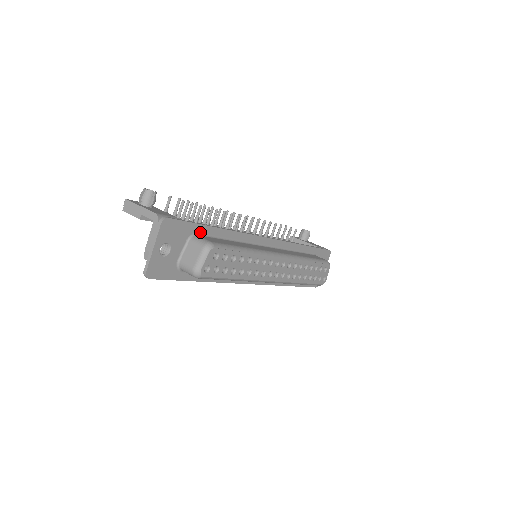
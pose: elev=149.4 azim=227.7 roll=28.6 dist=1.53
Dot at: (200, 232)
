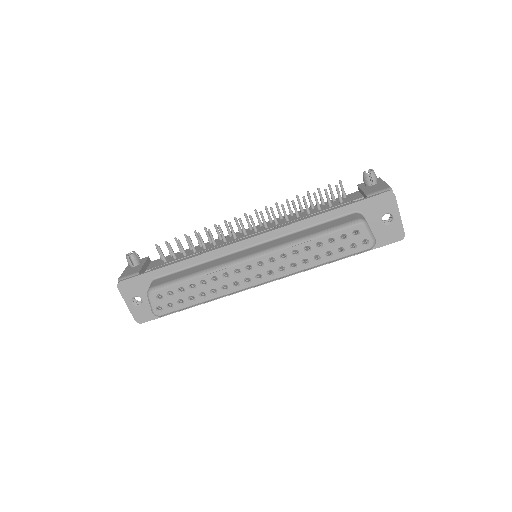
Dot at: (158, 276)
